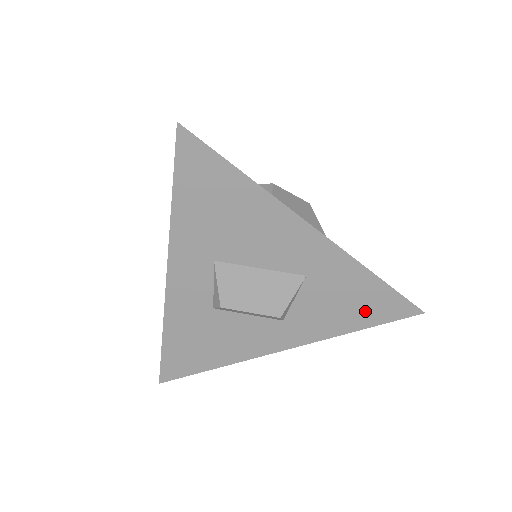
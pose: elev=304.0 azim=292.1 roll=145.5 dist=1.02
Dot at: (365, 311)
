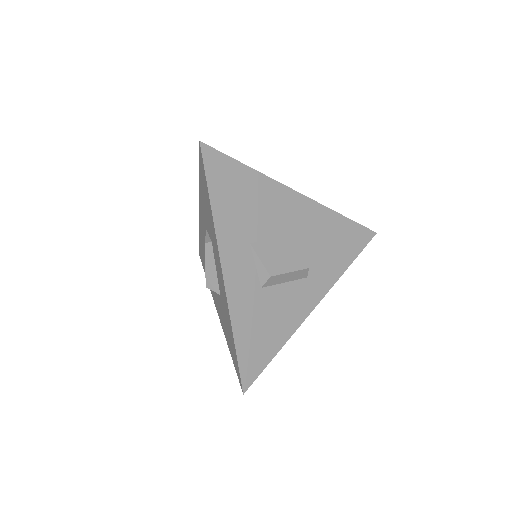
Dot at: (348, 246)
